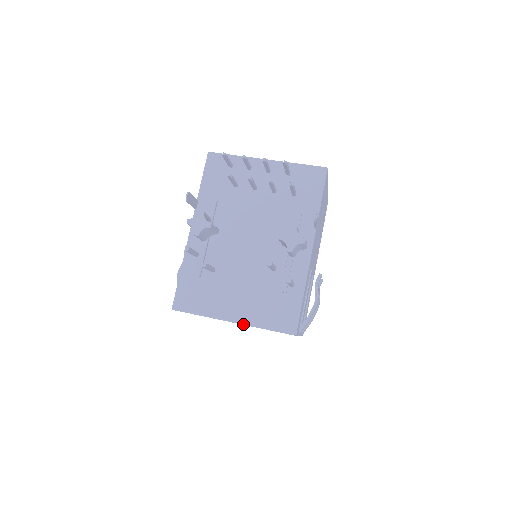
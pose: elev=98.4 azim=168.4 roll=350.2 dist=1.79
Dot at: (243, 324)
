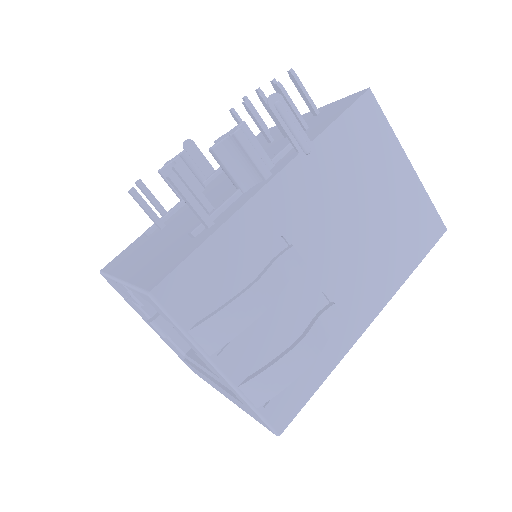
Dot at: (123, 283)
